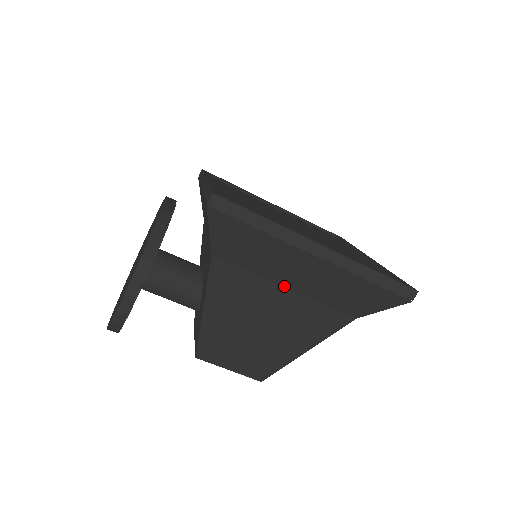
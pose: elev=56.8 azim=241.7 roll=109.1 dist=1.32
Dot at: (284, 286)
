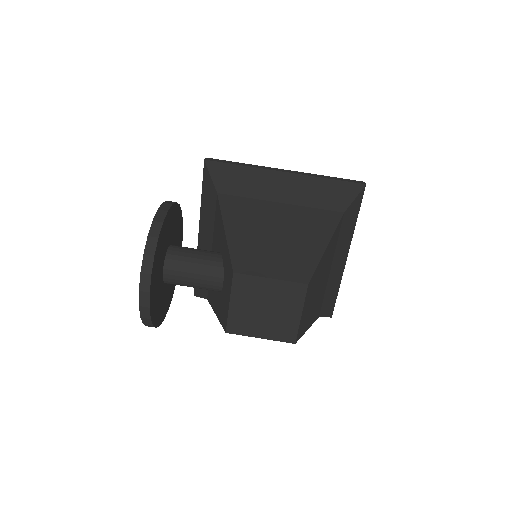
Dot at: (277, 202)
